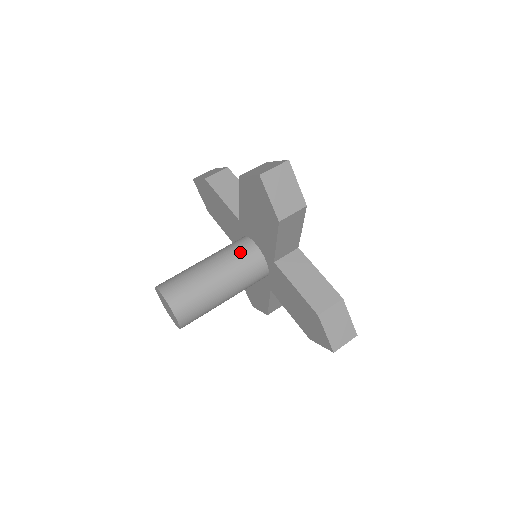
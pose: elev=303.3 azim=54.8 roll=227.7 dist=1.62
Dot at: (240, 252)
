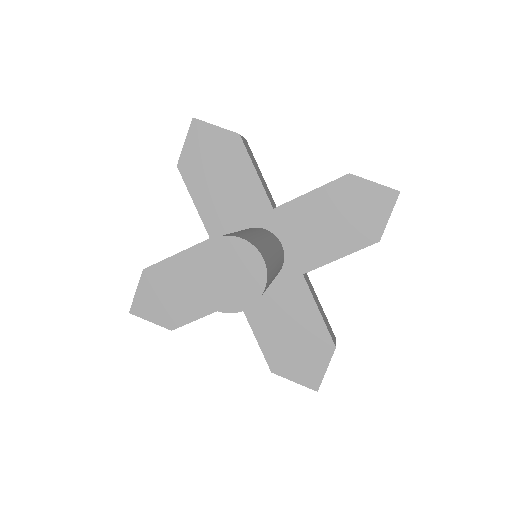
Dot at: occluded
